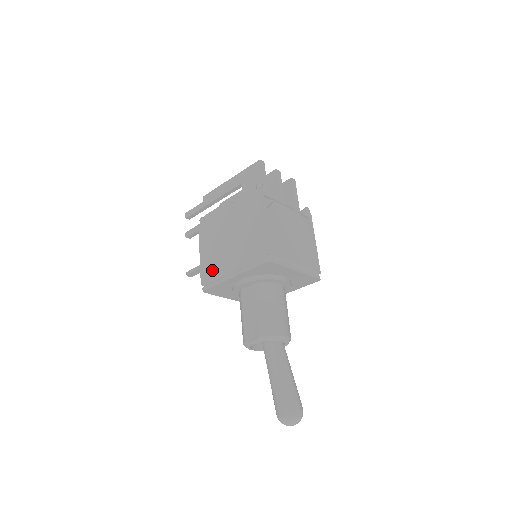
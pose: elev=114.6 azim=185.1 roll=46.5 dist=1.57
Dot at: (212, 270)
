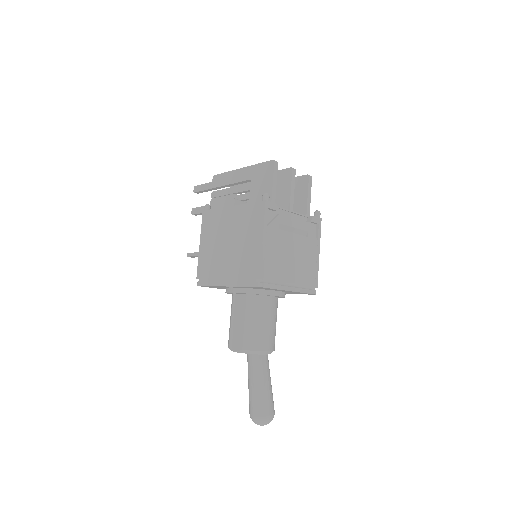
Dot at: (208, 269)
